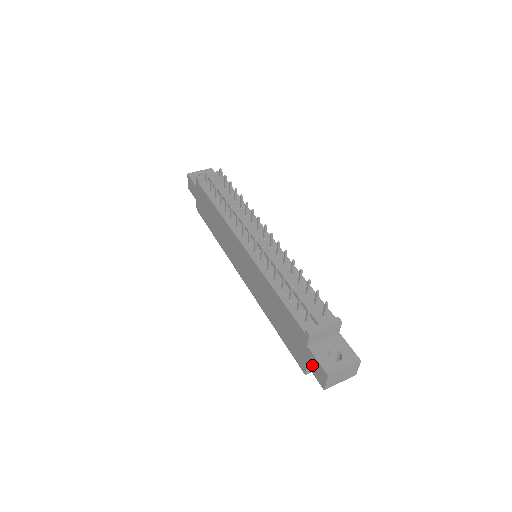
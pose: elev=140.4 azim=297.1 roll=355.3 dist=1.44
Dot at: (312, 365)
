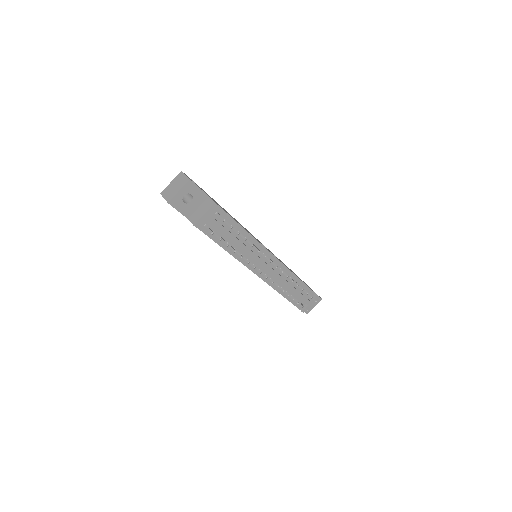
Dot at: occluded
